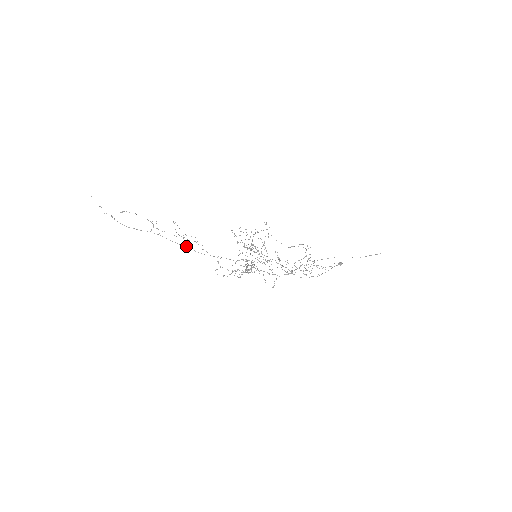
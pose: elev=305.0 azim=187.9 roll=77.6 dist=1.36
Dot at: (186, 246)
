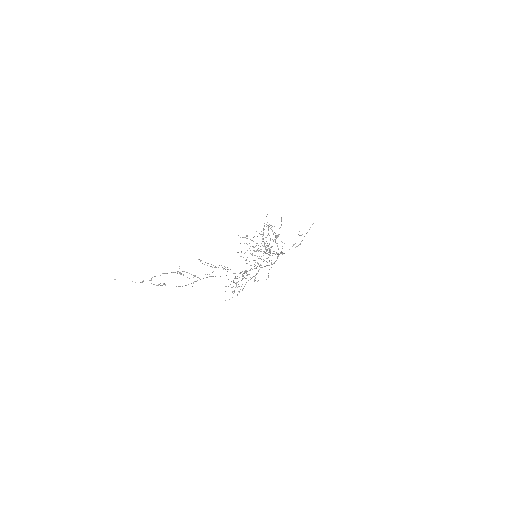
Dot at: occluded
